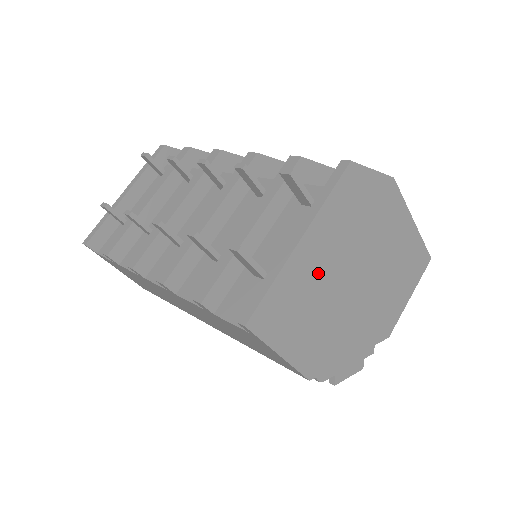
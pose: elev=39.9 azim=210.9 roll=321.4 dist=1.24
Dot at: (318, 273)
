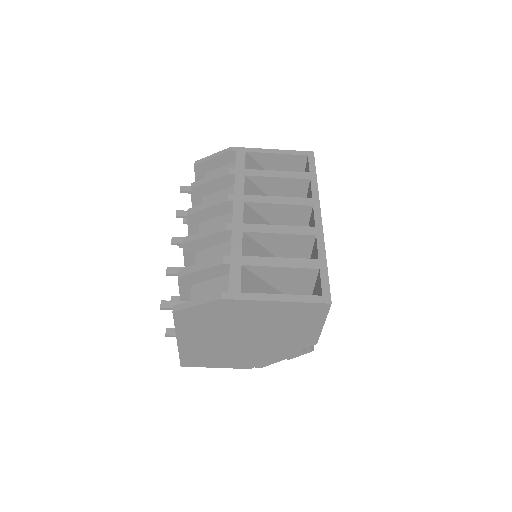
Dot at: (205, 345)
